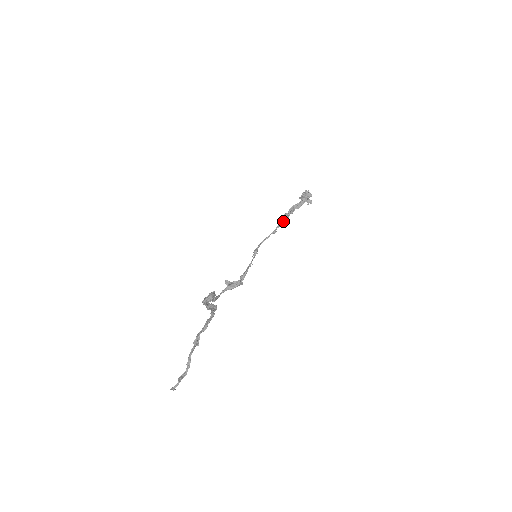
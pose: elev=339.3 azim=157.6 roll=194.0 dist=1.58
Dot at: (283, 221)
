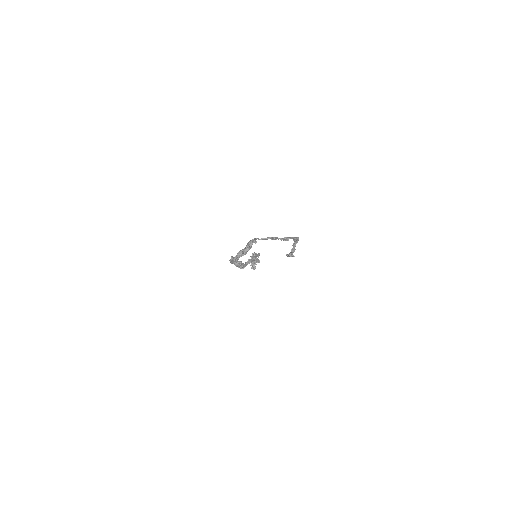
Dot at: occluded
